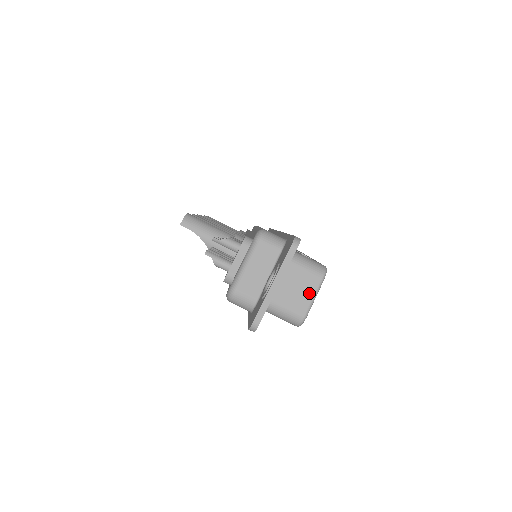
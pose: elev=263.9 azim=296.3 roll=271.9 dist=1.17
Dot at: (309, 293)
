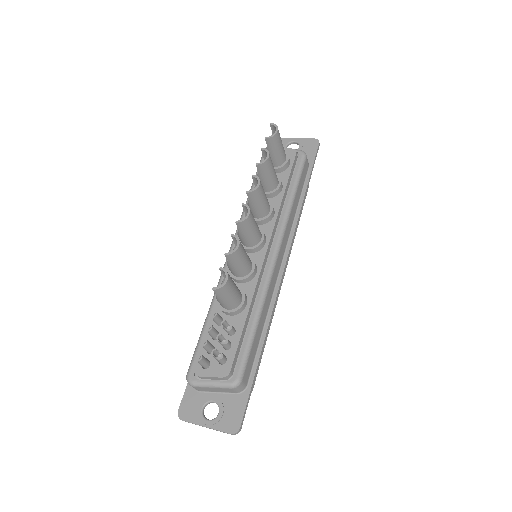
Dot at: occluded
